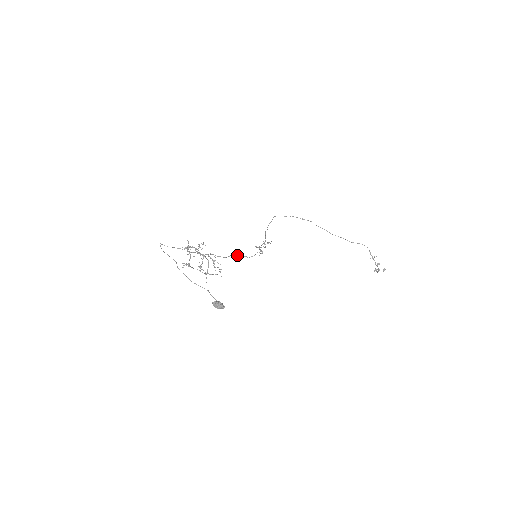
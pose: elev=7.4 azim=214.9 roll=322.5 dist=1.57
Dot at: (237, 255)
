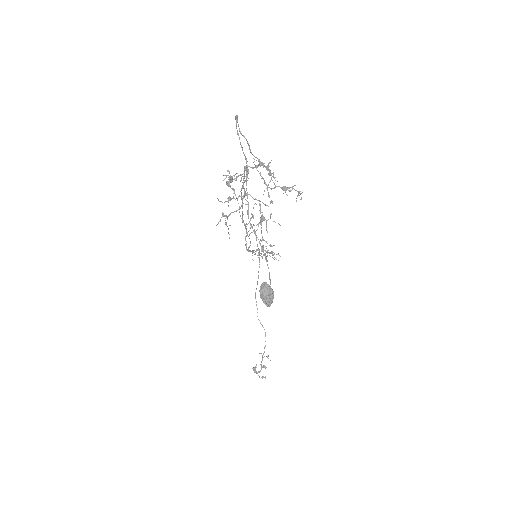
Dot at: occluded
